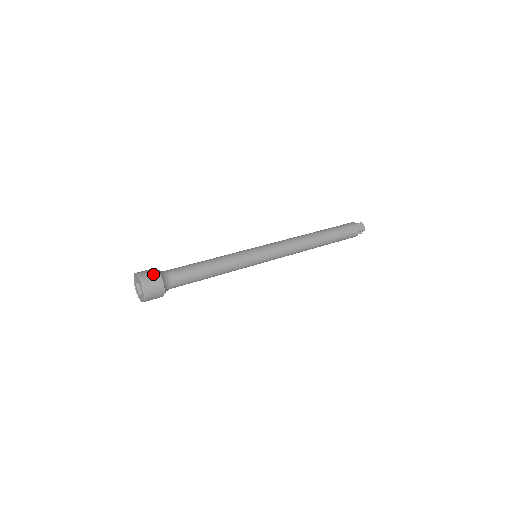
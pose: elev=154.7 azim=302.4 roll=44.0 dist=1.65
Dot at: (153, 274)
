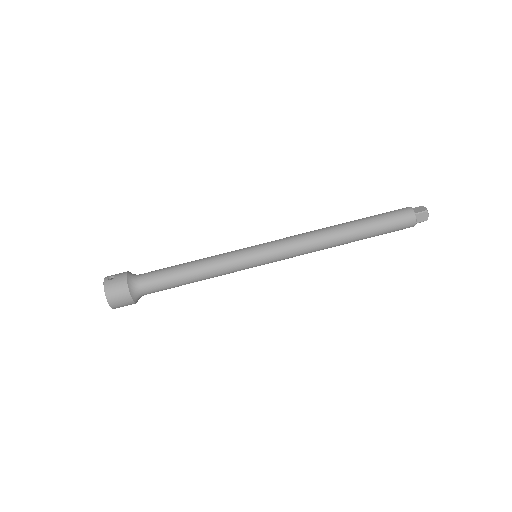
Dot at: (121, 293)
